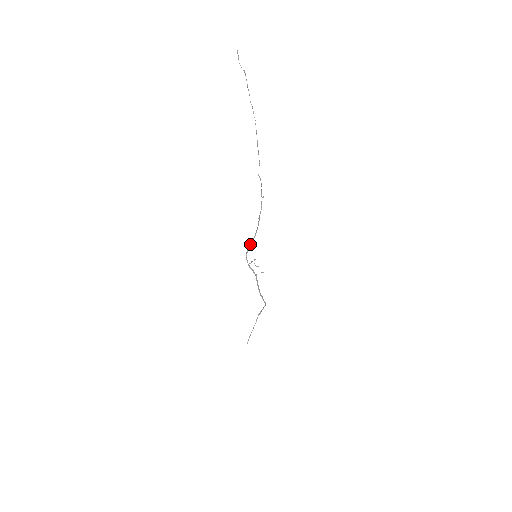
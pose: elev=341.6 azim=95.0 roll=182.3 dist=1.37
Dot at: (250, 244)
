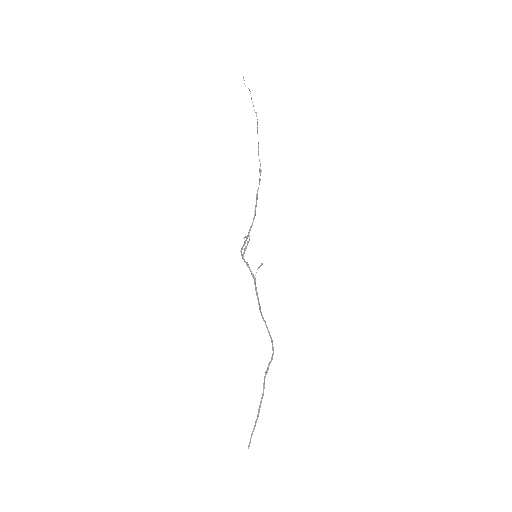
Dot at: (247, 235)
